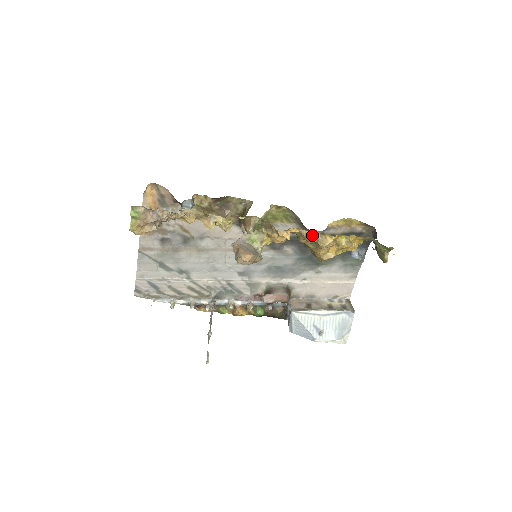
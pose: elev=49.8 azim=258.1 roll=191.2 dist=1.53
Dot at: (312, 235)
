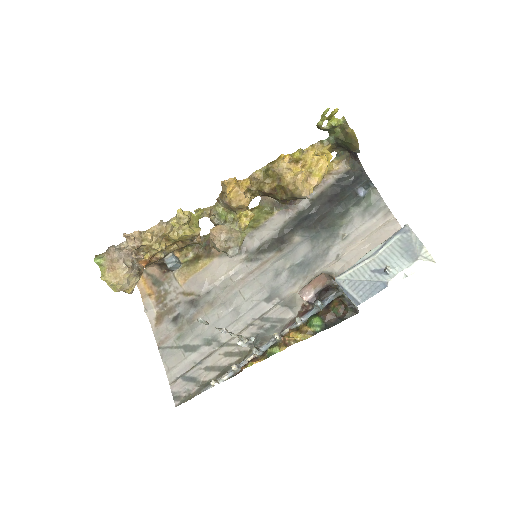
Dot at: (265, 172)
